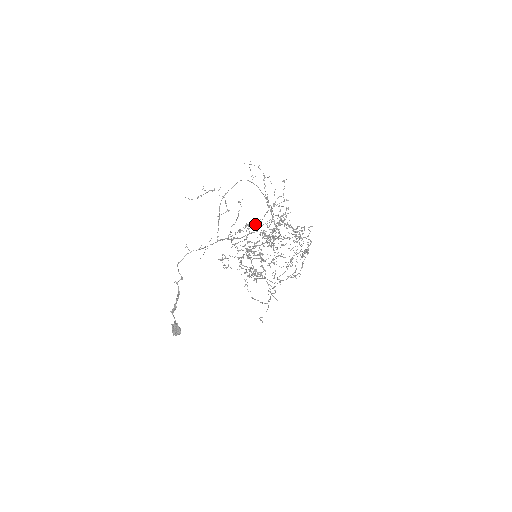
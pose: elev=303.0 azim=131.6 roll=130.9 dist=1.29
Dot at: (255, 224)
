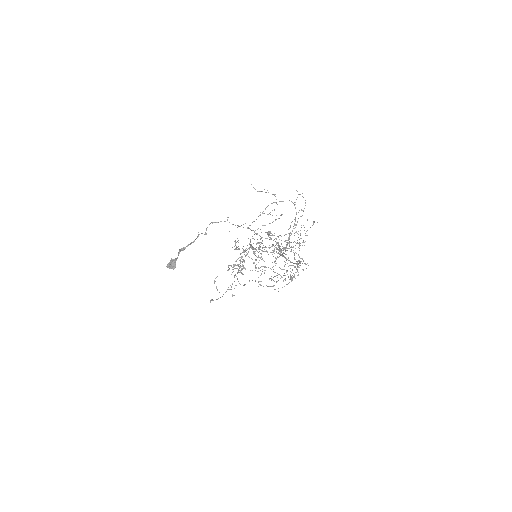
Dot at: (278, 236)
